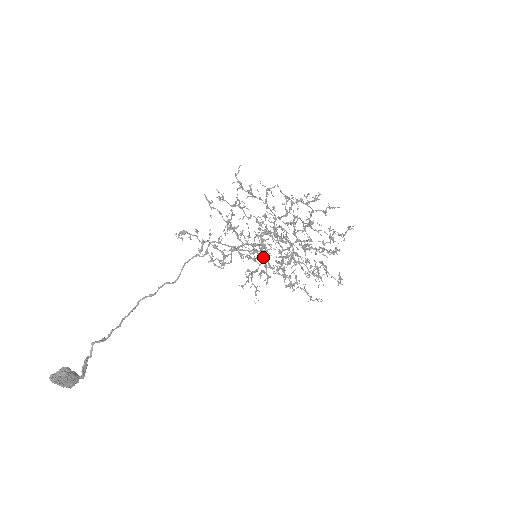
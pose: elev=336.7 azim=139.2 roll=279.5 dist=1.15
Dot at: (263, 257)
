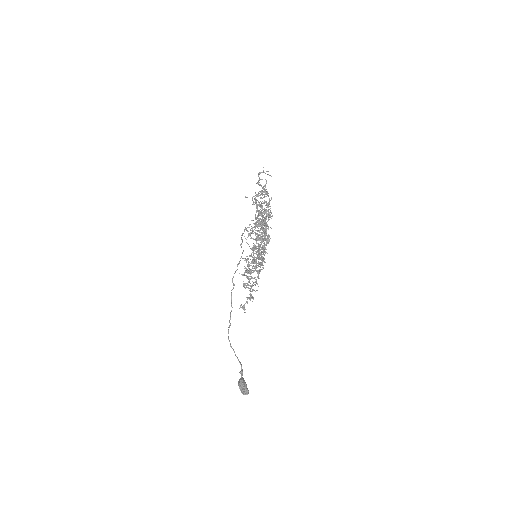
Dot at: occluded
